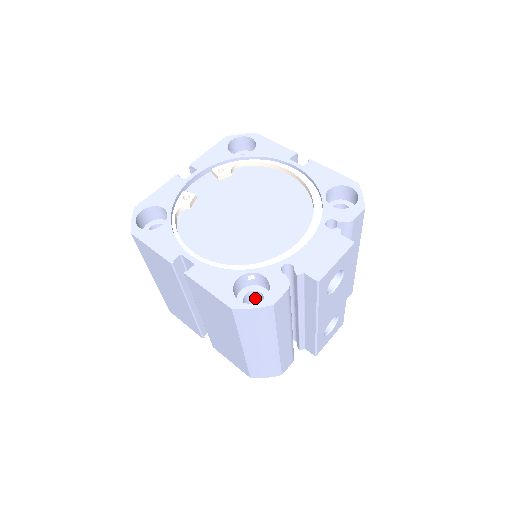
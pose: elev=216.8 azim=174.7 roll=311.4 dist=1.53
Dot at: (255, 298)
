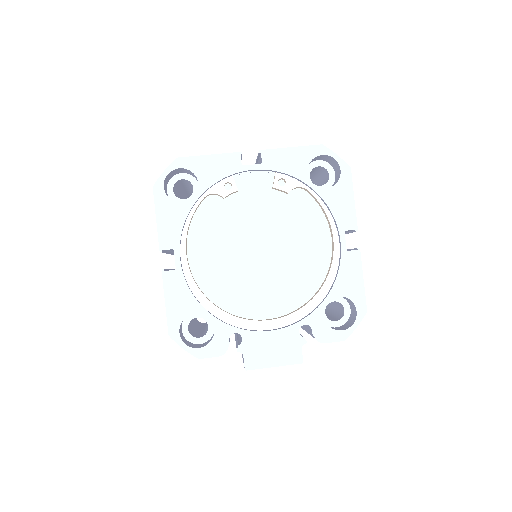
Dot at: occluded
